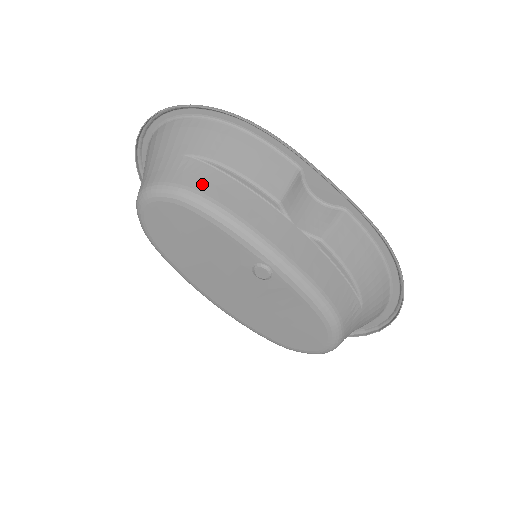
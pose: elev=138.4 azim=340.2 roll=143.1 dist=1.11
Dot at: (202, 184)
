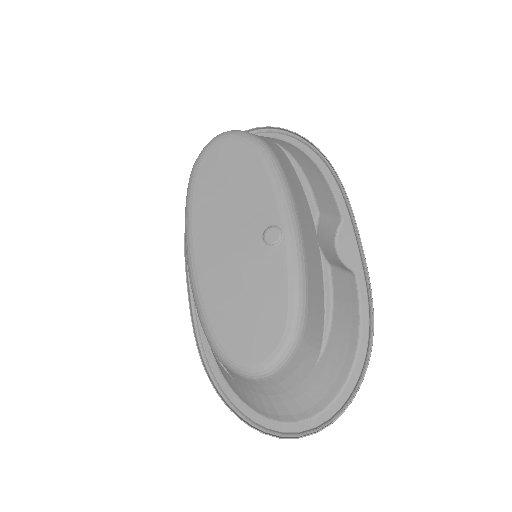
Dot at: (278, 153)
